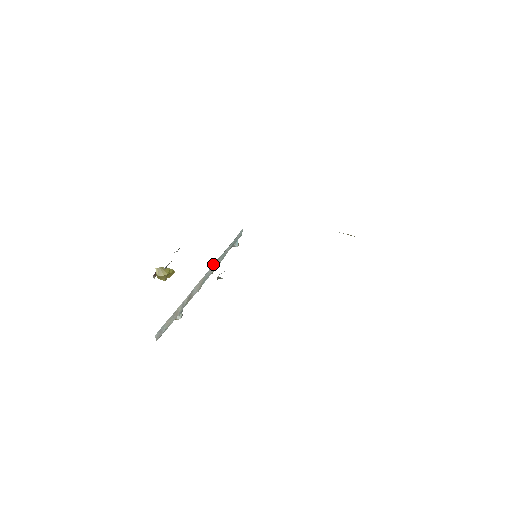
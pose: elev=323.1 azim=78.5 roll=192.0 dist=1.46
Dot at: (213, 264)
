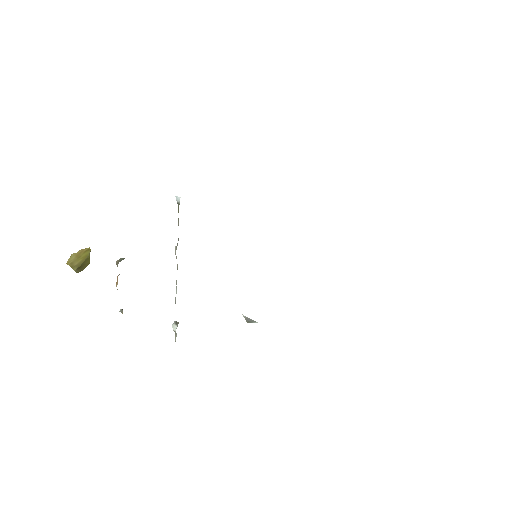
Dot at: occluded
